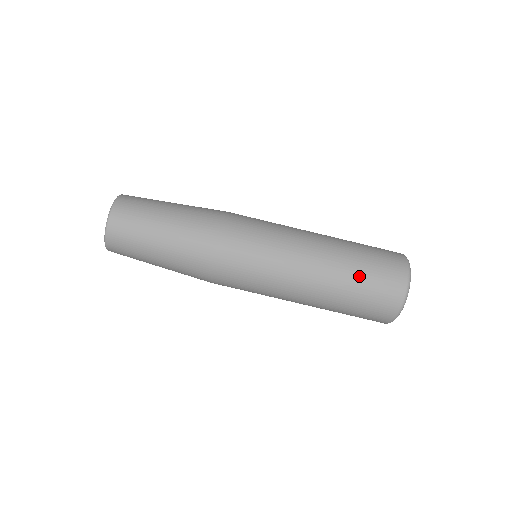
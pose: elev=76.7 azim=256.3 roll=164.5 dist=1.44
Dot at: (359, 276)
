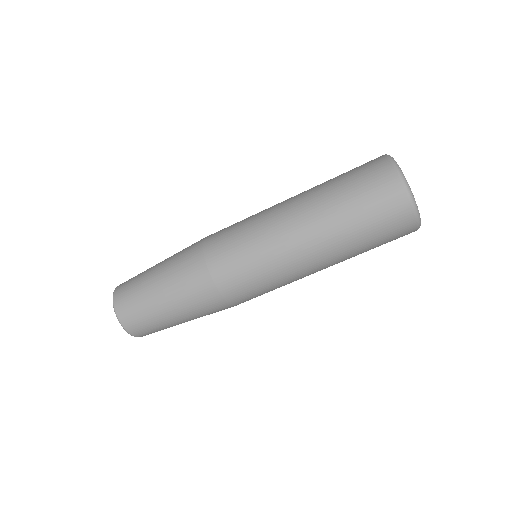
Dot at: (360, 233)
